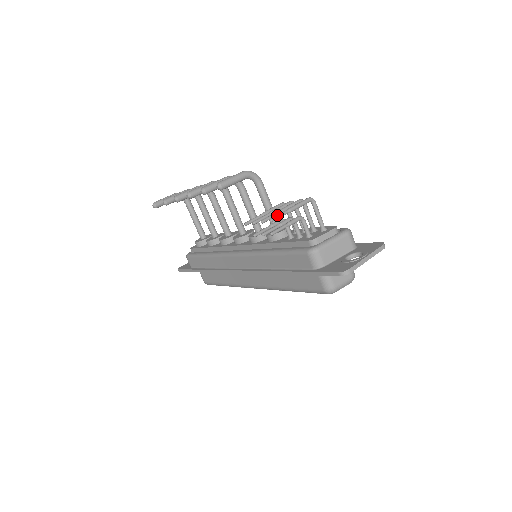
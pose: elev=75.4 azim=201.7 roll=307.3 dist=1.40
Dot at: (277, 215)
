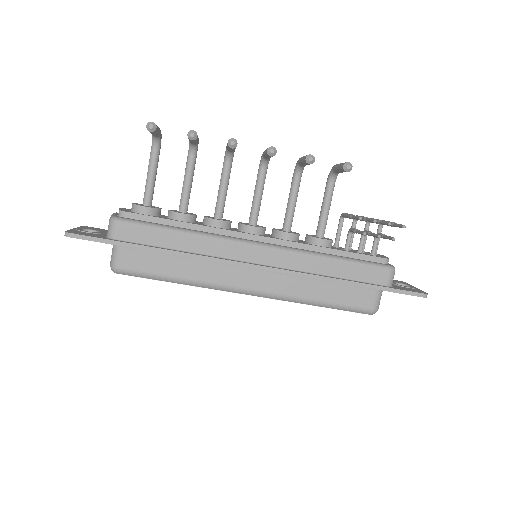
Dot at: (401, 224)
